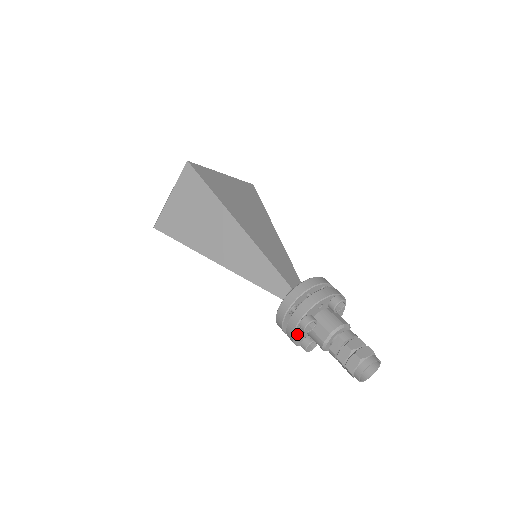
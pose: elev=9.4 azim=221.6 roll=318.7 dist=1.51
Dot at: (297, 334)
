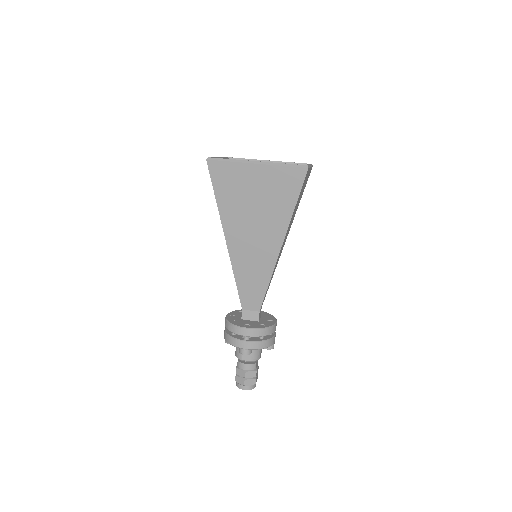
Dot at: occluded
